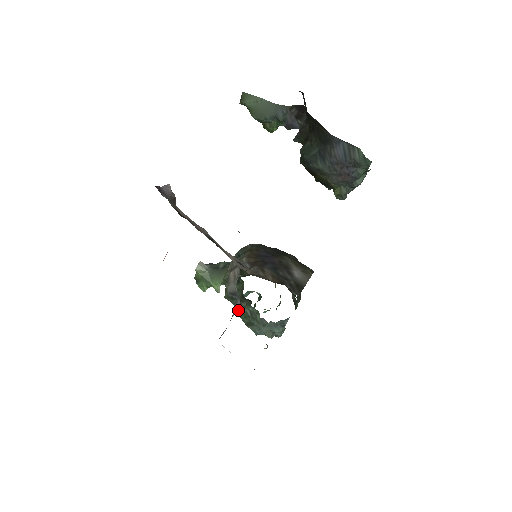
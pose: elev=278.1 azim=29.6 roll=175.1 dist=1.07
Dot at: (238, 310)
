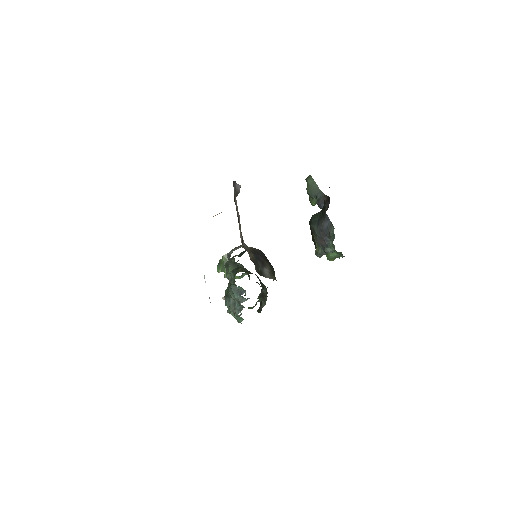
Dot at: (226, 275)
